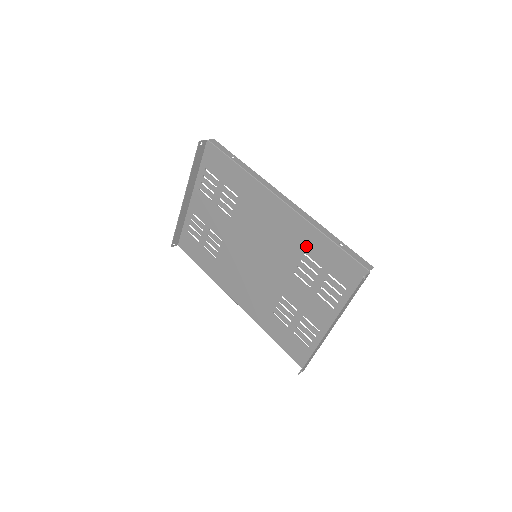
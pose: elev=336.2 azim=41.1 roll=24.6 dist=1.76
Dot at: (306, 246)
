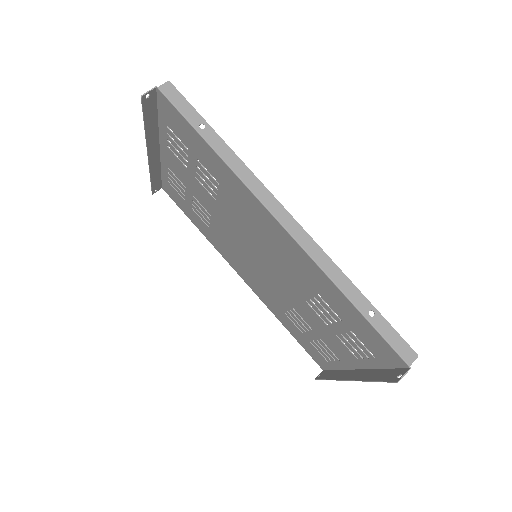
Dot at: (320, 290)
